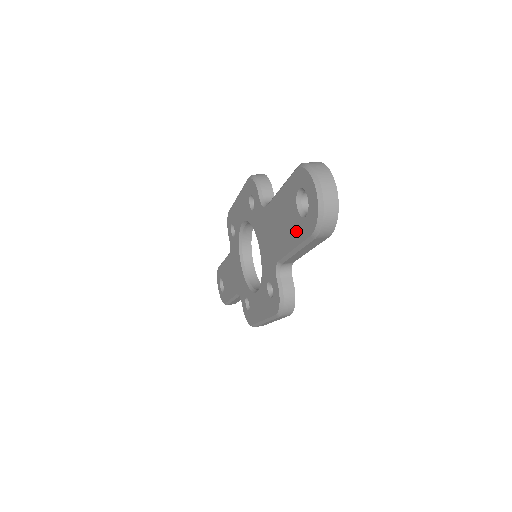
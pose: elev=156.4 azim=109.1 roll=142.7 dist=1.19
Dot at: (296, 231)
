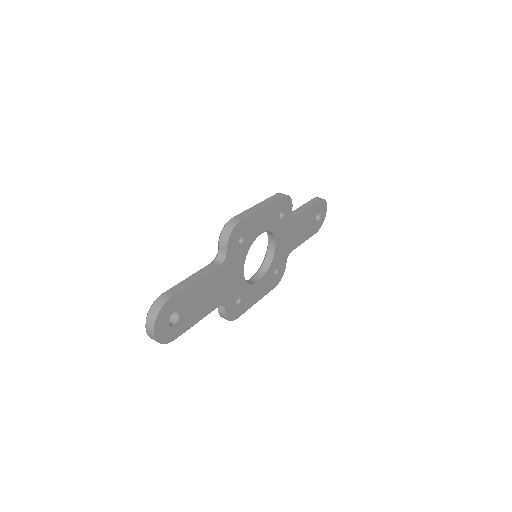
Dot at: occluded
